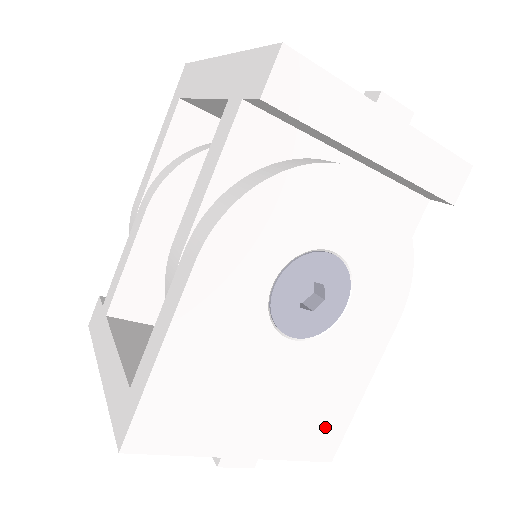
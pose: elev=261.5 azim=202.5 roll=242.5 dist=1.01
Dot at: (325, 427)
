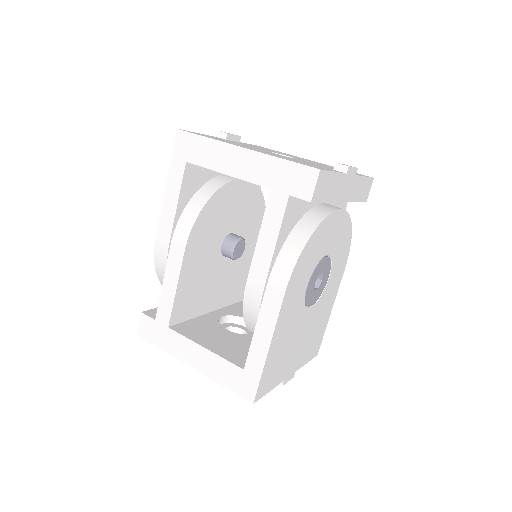
Dot at: (317, 340)
